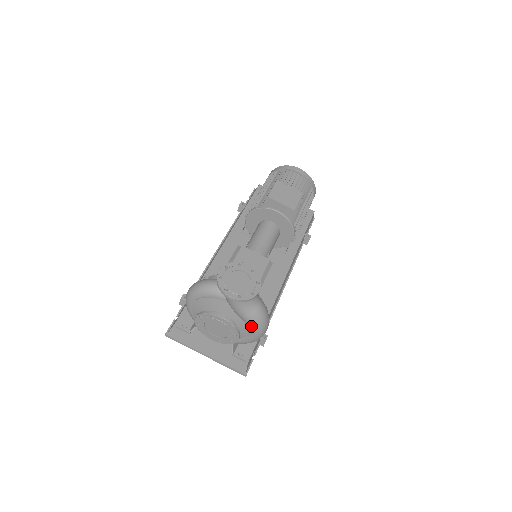
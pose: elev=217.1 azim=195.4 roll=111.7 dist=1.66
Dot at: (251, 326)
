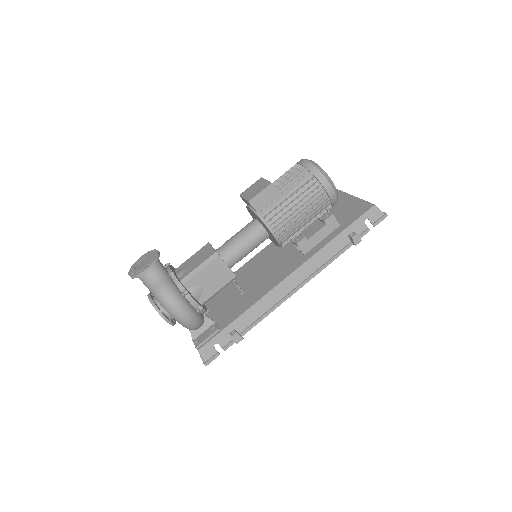
Dot at: (161, 305)
